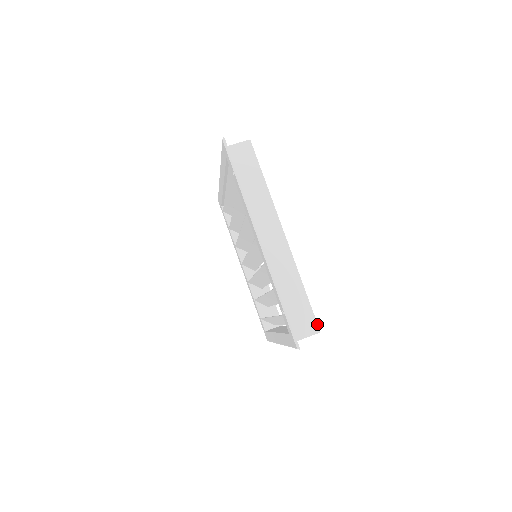
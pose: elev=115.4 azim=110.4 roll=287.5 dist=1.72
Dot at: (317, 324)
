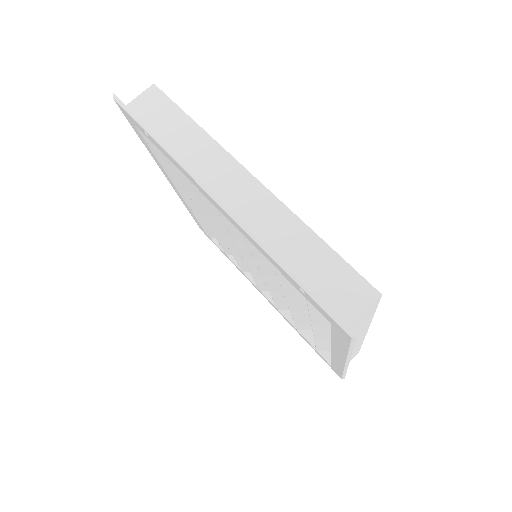
Dot at: (369, 284)
